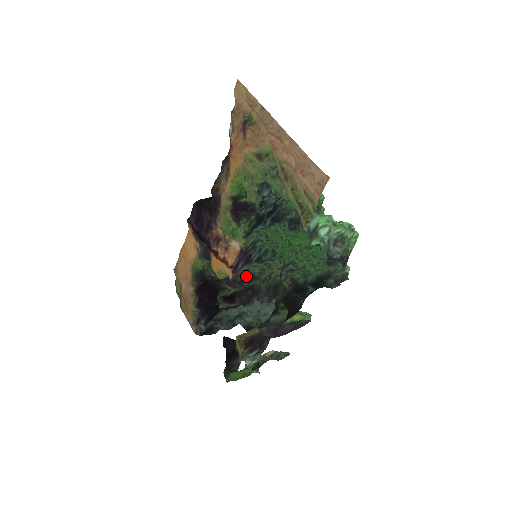
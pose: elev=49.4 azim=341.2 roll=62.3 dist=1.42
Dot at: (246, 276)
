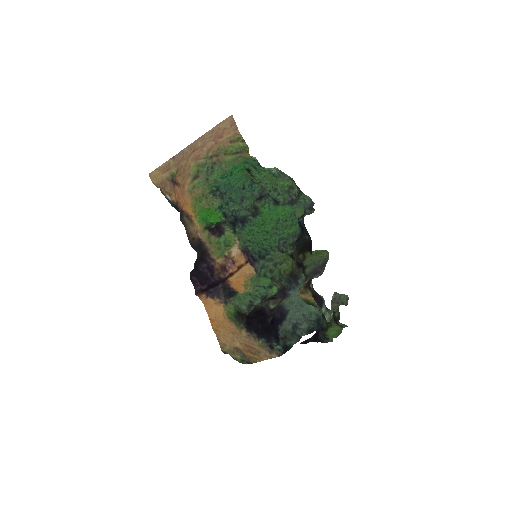
Dot at: occluded
